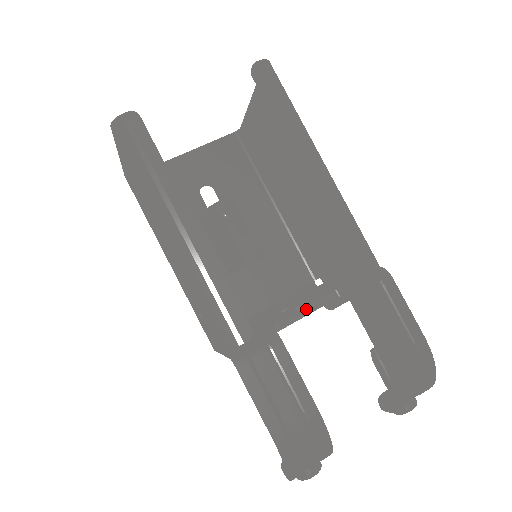
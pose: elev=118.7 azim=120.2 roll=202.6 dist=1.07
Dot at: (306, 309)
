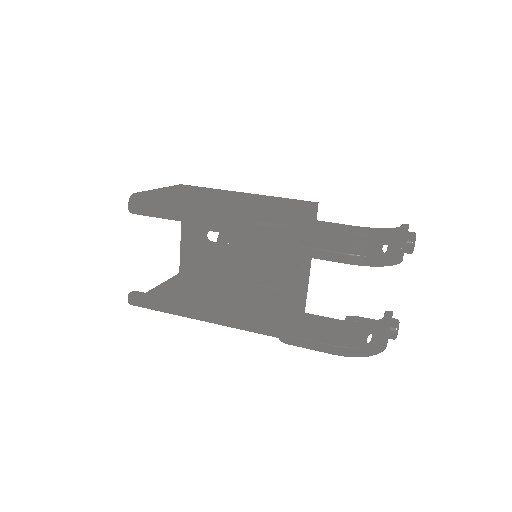
Dot at: (288, 279)
